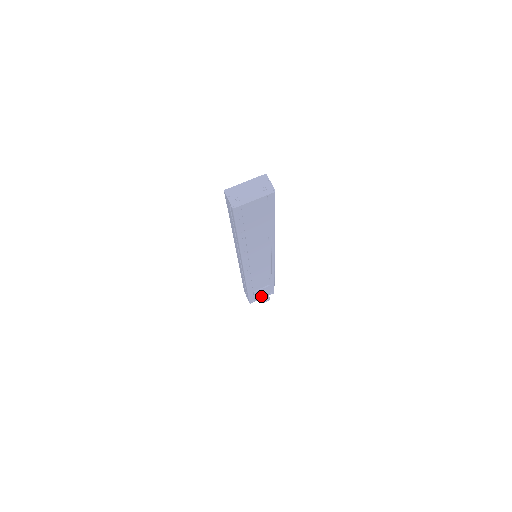
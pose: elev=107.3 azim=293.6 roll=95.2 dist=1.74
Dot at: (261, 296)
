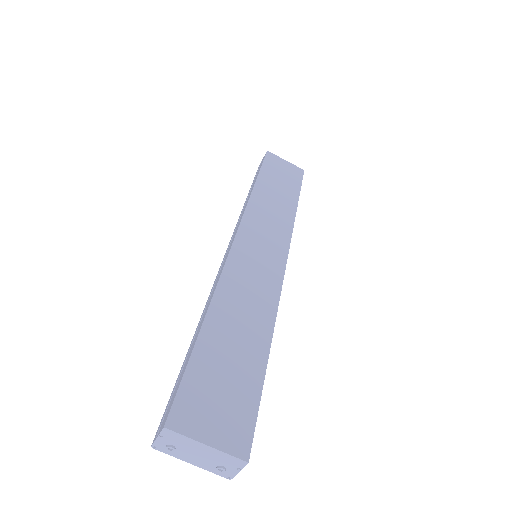
Dot at: occluded
